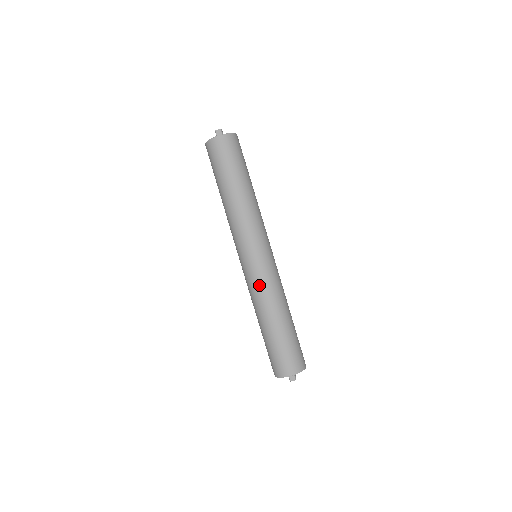
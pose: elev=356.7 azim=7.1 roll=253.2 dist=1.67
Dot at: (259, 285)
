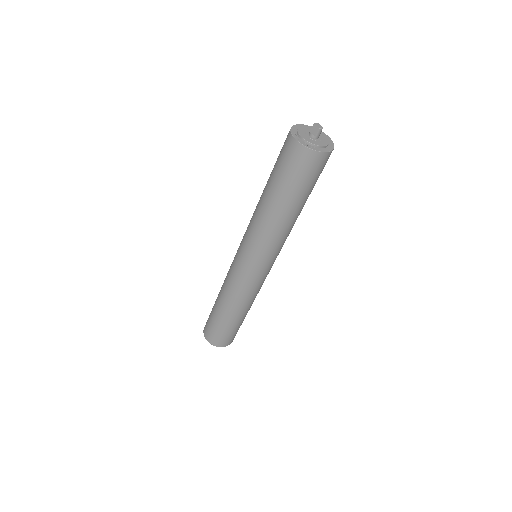
Dot at: (231, 281)
